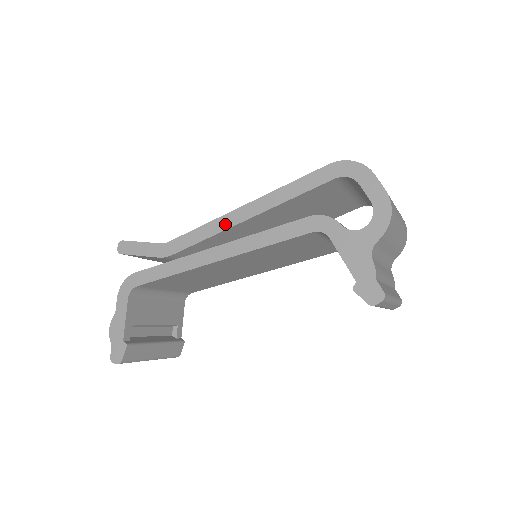
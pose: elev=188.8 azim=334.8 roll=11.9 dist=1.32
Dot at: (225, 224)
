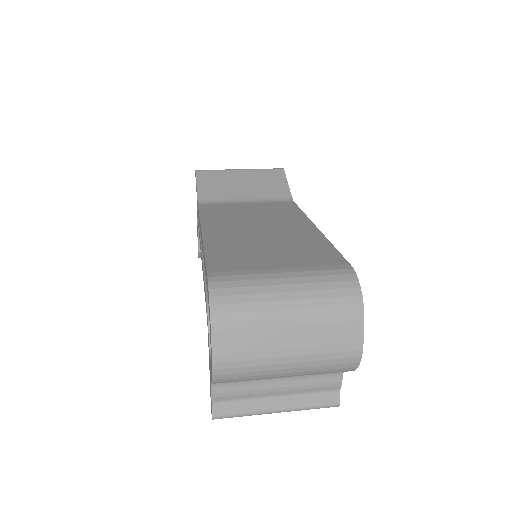
Dot at: occluded
